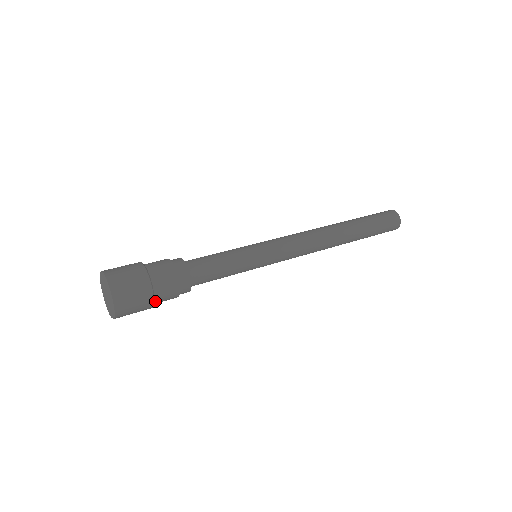
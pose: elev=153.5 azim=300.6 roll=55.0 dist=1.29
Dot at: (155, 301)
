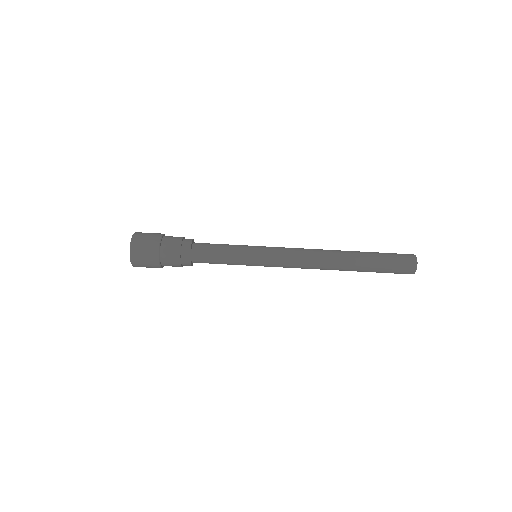
Dot at: occluded
